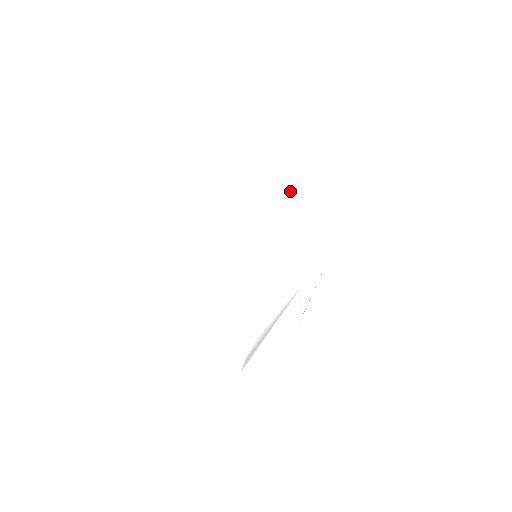
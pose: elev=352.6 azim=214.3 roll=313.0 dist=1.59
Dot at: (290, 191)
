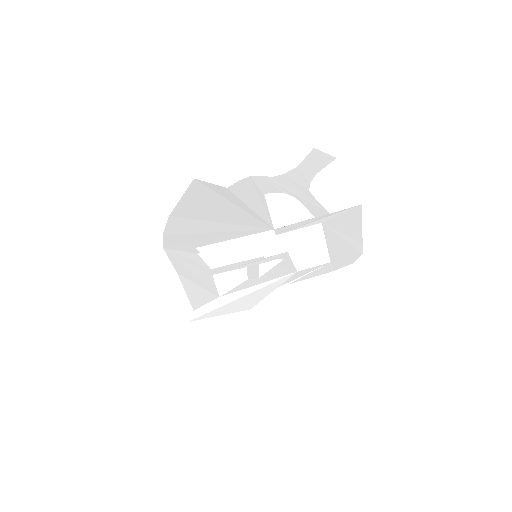
Dot at: (345, 216)
